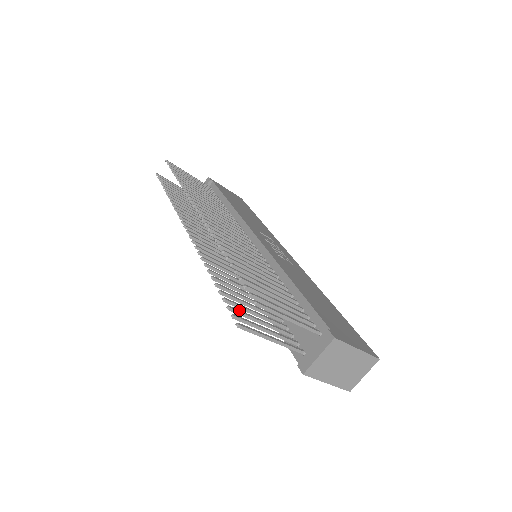
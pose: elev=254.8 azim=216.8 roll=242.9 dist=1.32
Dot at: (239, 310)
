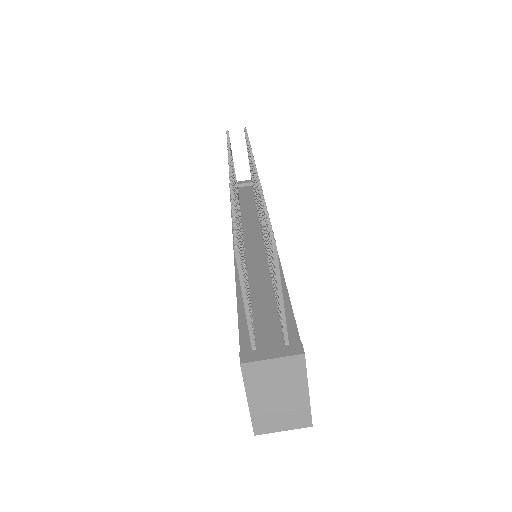
Dot at: occluded
